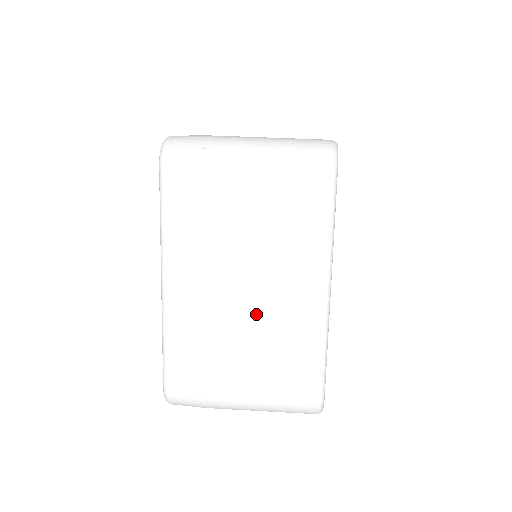
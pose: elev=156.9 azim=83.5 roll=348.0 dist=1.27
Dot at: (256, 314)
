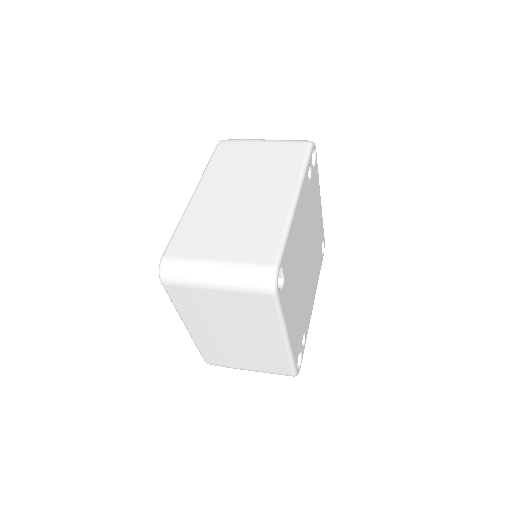
Dot at: (245, 344)
